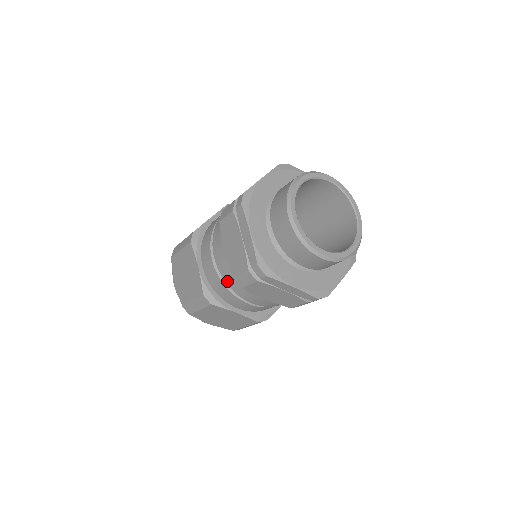
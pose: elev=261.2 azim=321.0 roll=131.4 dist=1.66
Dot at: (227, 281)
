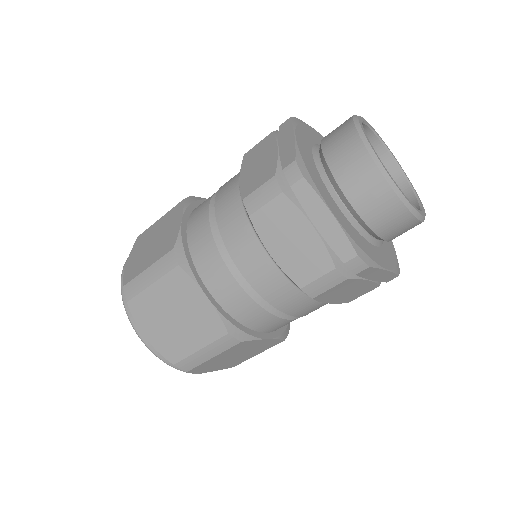
Dot at: (271, 299)
